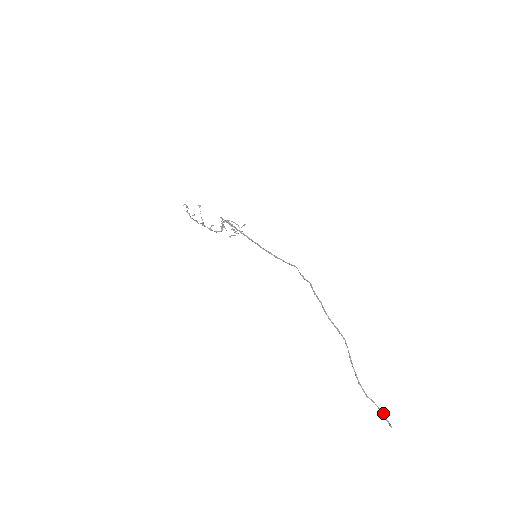
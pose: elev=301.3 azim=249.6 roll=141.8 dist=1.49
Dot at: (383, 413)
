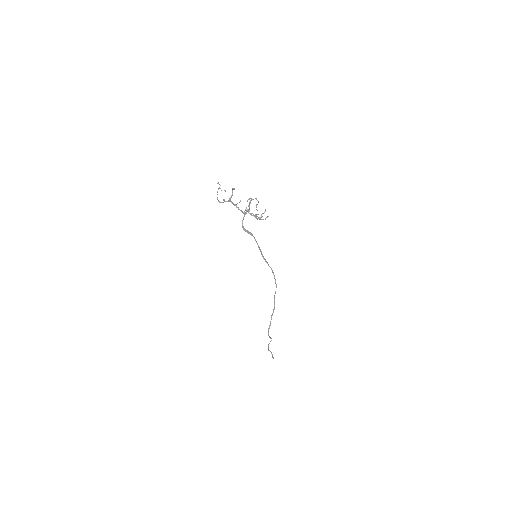
Dot at: (272, 356)
